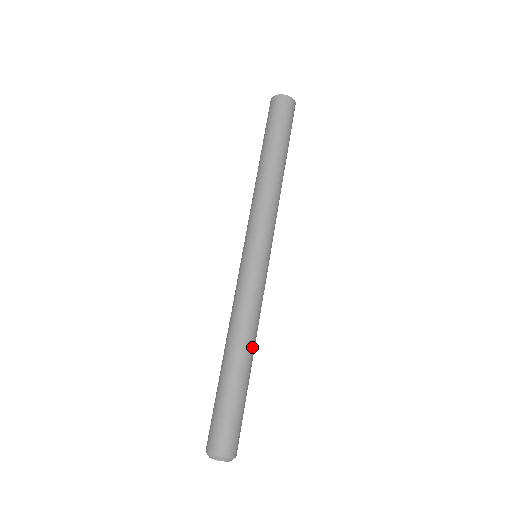
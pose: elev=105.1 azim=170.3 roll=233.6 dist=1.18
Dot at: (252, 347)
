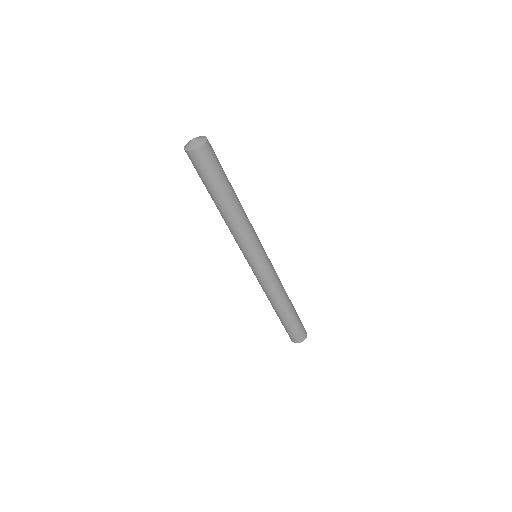
Dot at: (287, 298)
